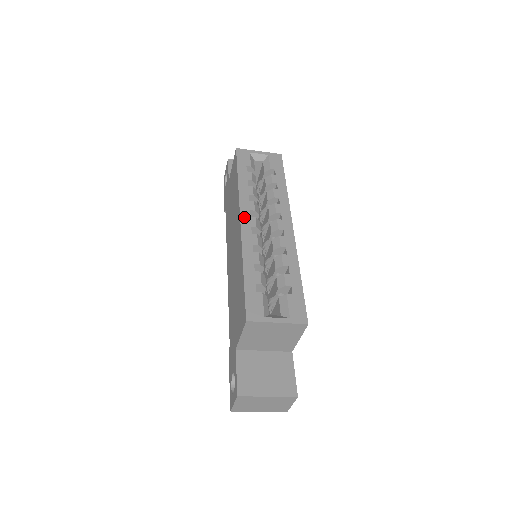
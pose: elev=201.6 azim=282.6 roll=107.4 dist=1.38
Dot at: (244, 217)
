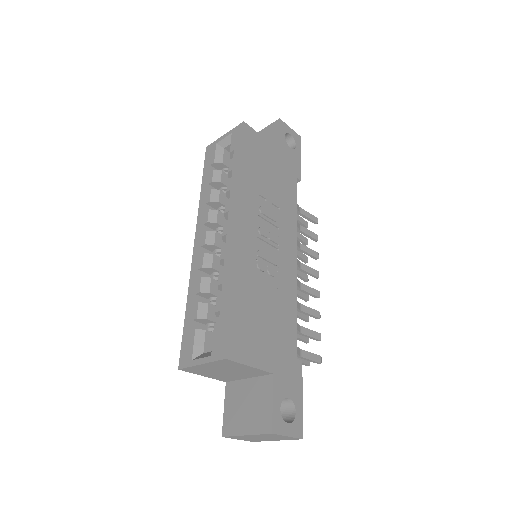
Dot at: (197, 237)
